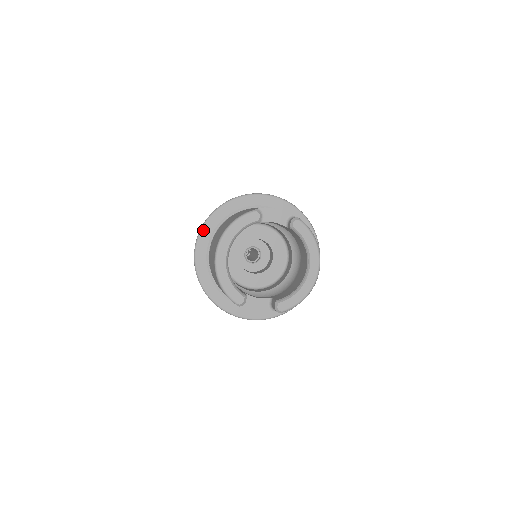
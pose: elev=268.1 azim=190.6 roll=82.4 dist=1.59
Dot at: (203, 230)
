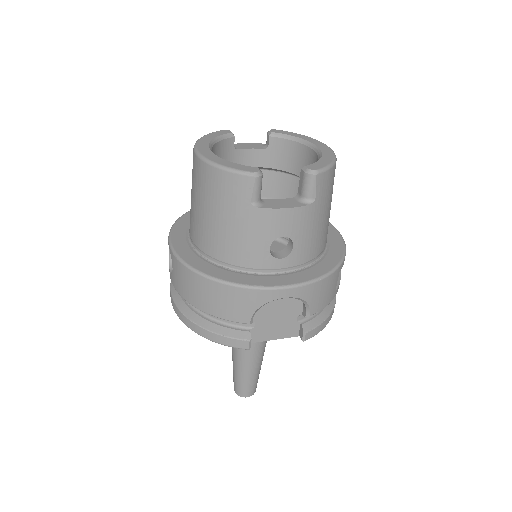
Dot at: (173, 230)
